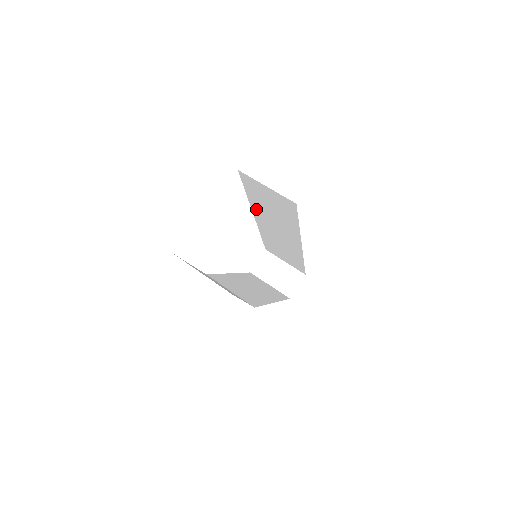
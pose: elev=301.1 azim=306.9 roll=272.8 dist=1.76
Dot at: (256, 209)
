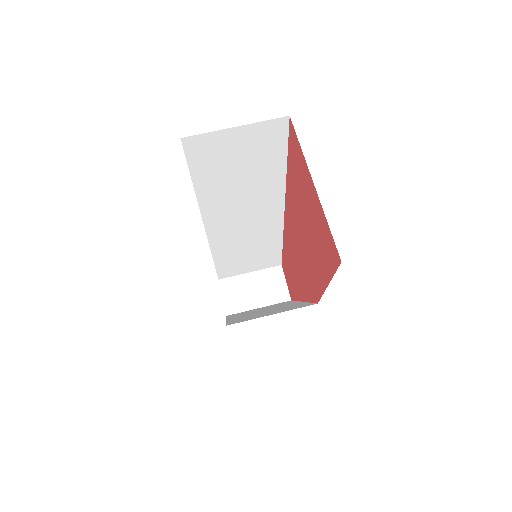
Dot at: (209, 205)
